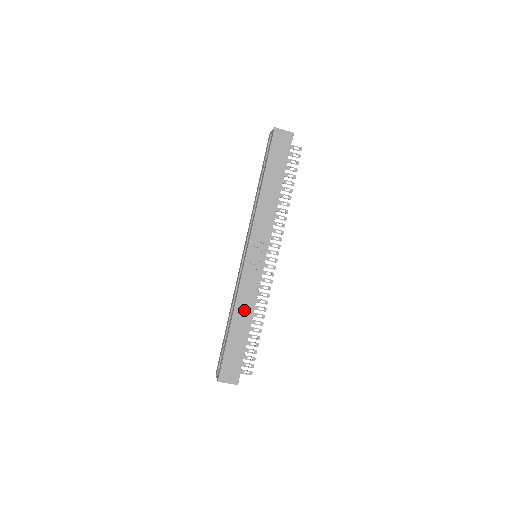
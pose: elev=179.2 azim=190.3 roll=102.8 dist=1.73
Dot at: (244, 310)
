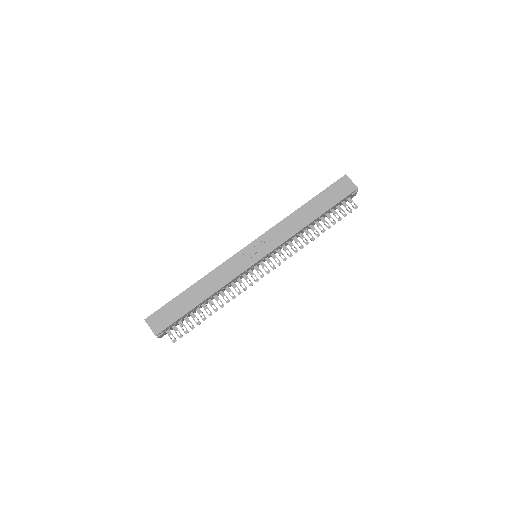
Dot at: (211, 284)
